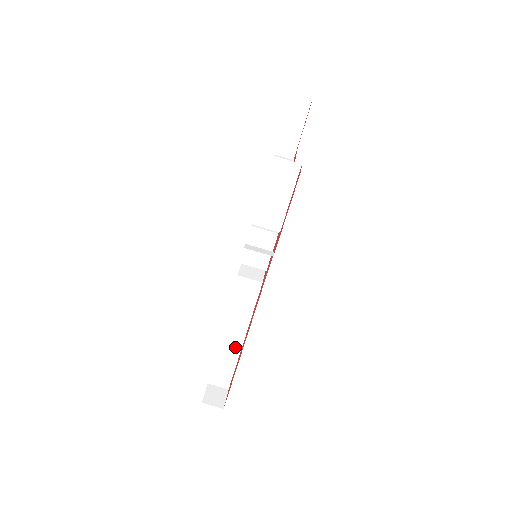
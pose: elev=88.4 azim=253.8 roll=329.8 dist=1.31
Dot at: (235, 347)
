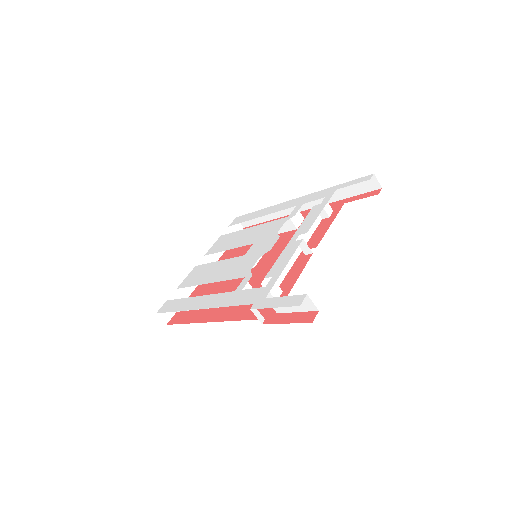
Dot at: occluded
